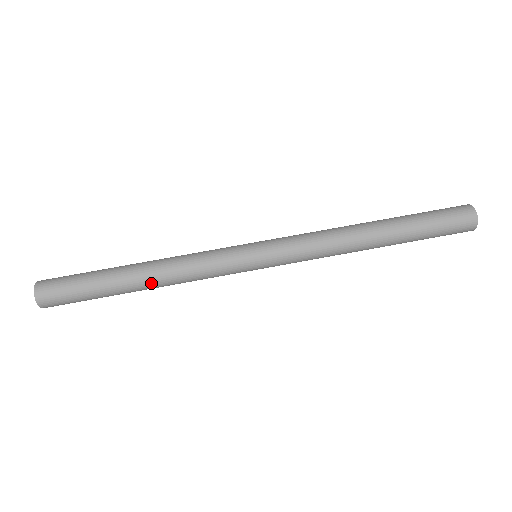
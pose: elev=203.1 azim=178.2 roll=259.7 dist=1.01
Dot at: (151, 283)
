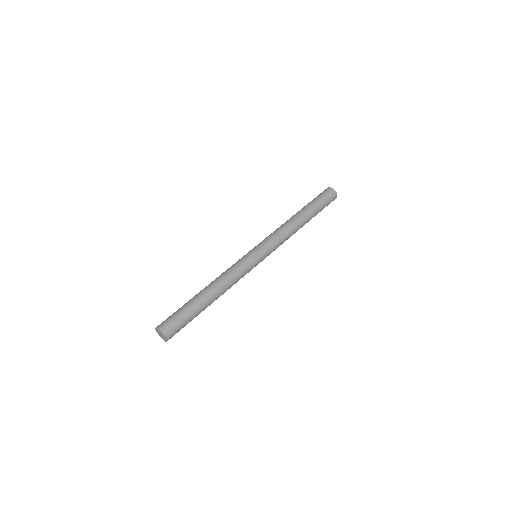
Dot at: (217, 292)
